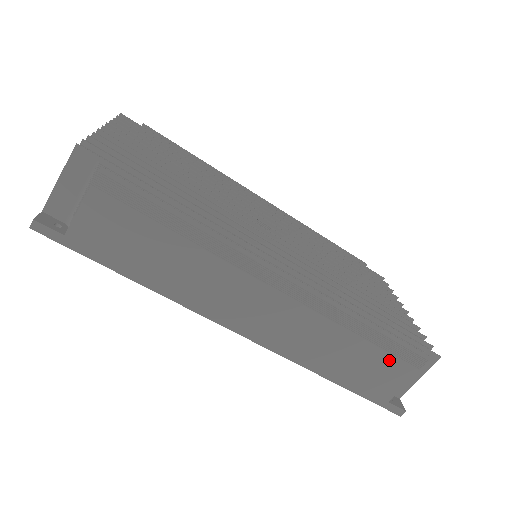
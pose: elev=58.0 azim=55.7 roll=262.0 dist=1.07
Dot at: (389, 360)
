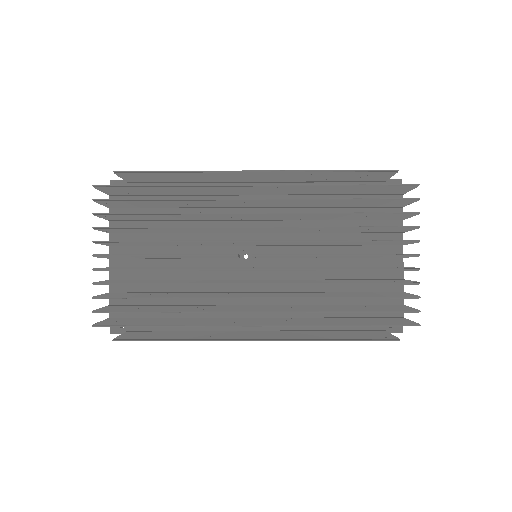
Dot at: occluded
